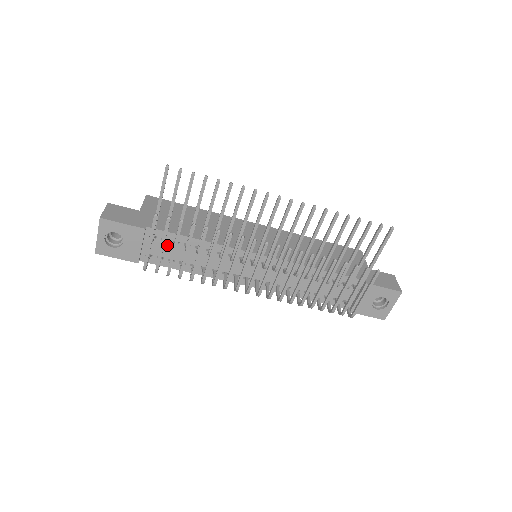
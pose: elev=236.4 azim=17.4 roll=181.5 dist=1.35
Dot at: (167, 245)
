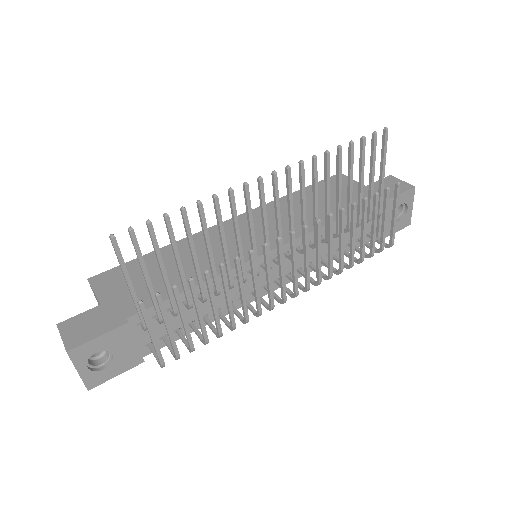
Dot at: occluded
